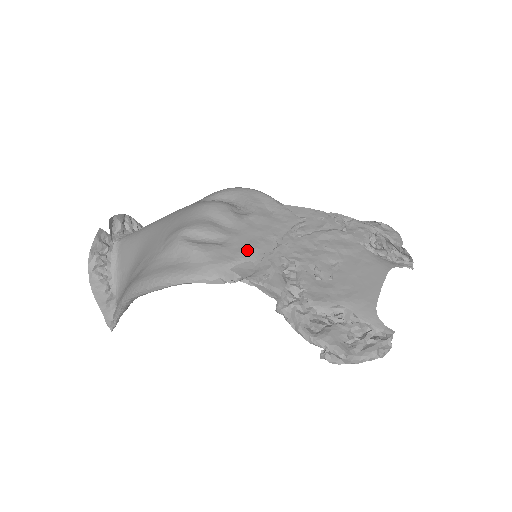
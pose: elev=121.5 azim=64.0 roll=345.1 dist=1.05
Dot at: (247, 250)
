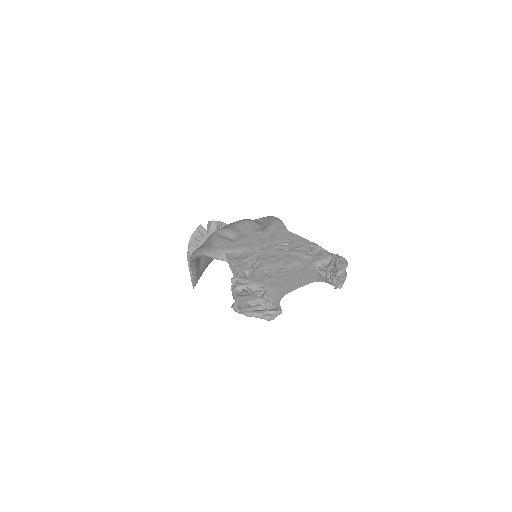
Dot at: (241, 247)
